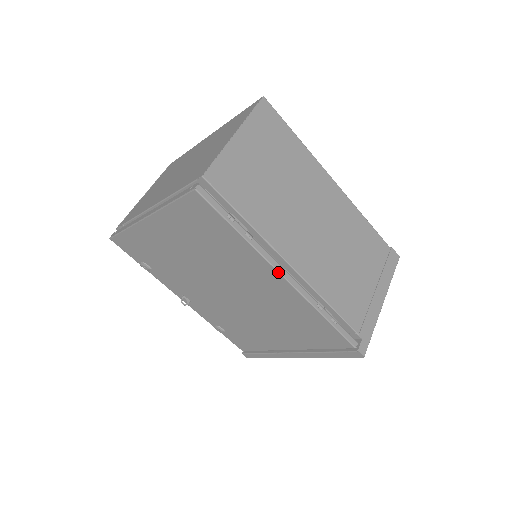
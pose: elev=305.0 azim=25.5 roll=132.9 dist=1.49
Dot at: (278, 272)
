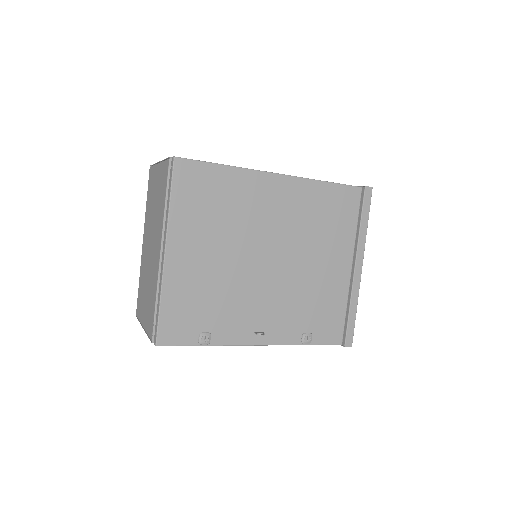
Dot at: (271, 173)
